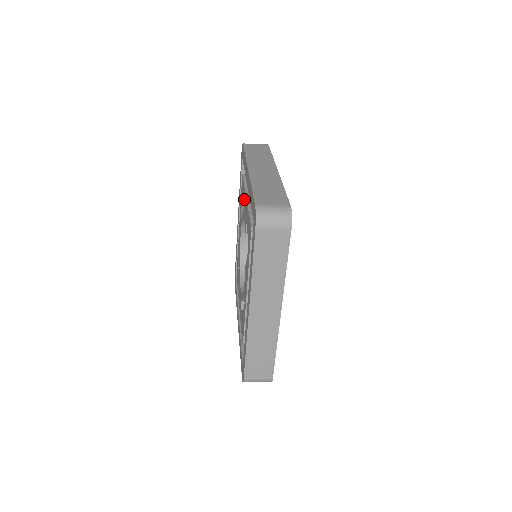
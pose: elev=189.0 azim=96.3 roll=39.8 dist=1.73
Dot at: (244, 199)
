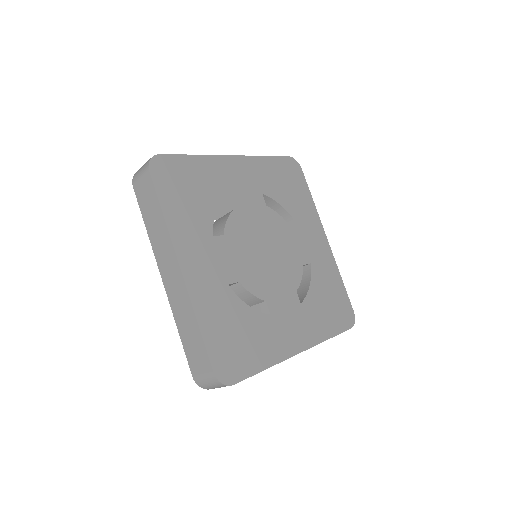
Dot at: occluded
